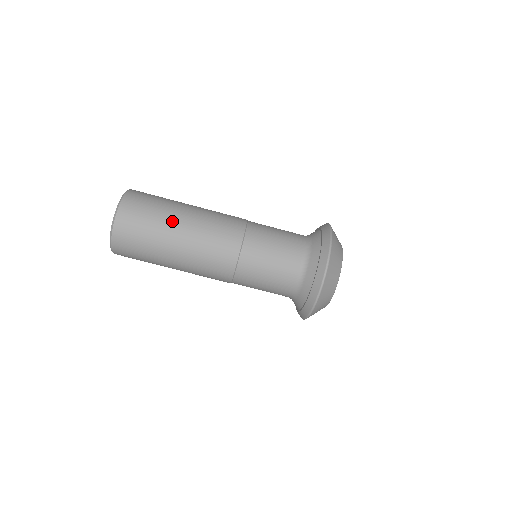
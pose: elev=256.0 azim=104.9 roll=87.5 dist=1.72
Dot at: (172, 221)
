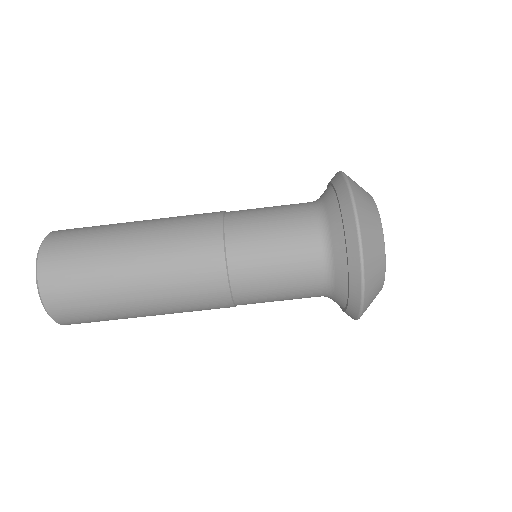
Dot at: (117, 238)
